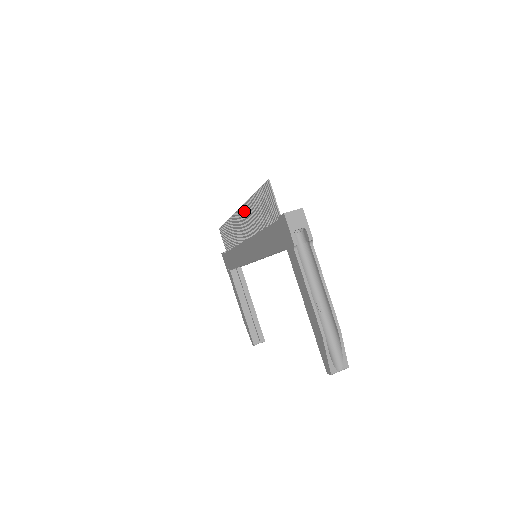
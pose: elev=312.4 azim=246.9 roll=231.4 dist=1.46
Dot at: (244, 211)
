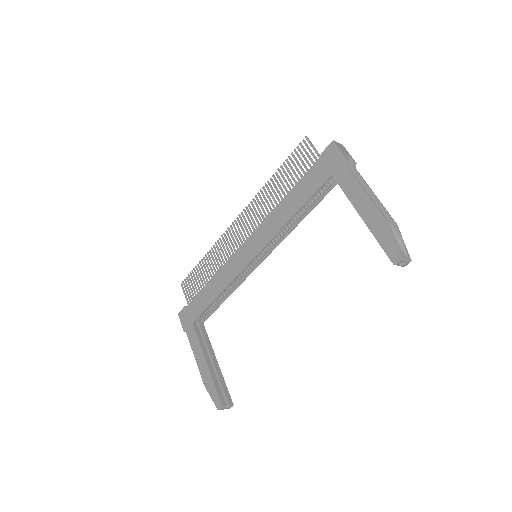
Dot at: (251, 208)
